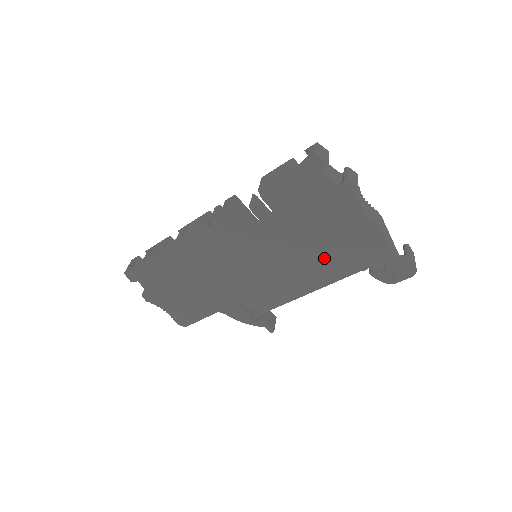
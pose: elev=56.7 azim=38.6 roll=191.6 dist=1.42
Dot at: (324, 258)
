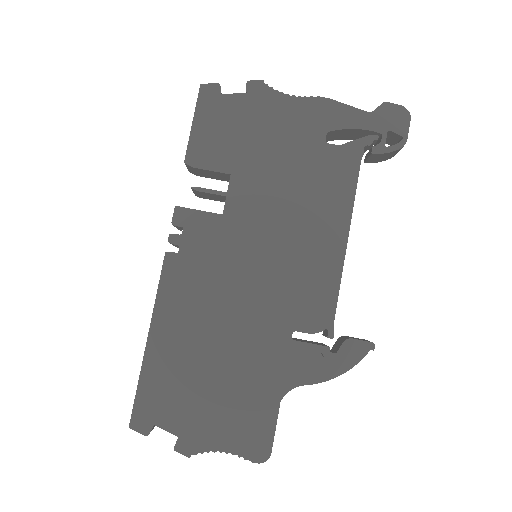
Dot at: (313, 178)
